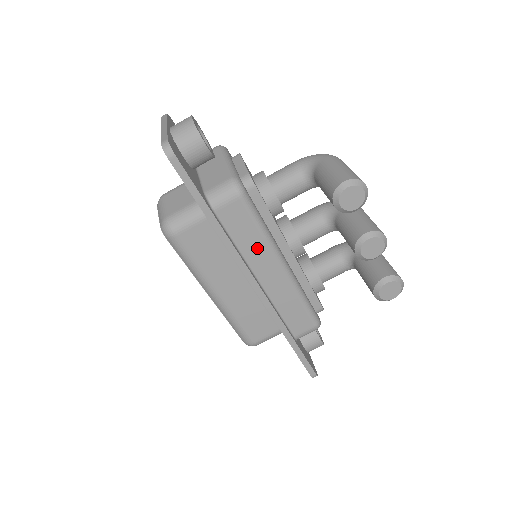
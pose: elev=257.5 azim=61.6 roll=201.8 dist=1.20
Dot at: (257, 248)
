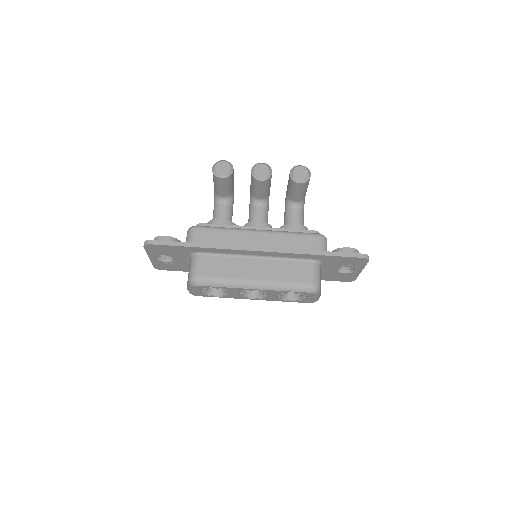
Dot at: (234, 237)
